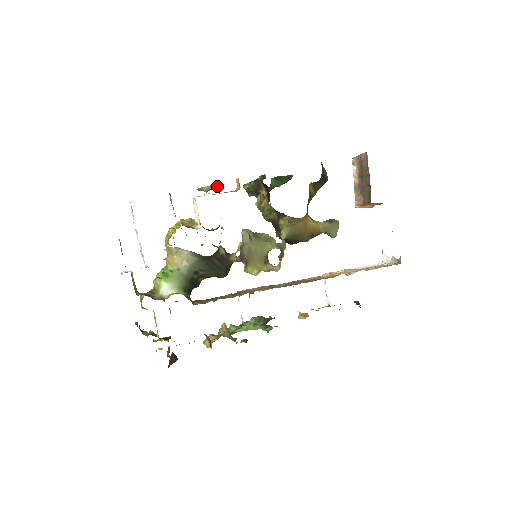
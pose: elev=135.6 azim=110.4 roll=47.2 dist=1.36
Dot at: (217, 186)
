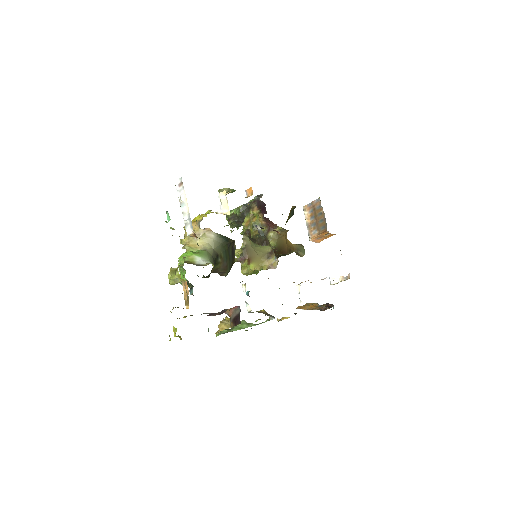
Dot at: (233, 191)
